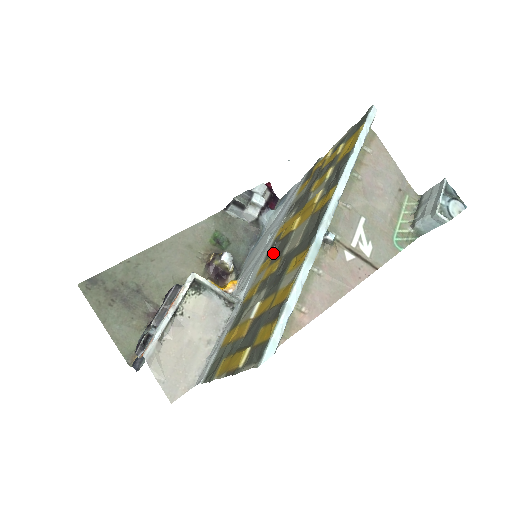
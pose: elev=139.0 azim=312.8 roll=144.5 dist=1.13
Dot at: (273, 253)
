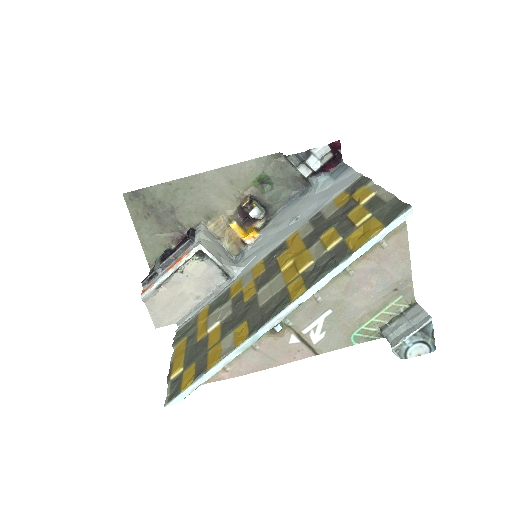
Dot at: (267, 266)
